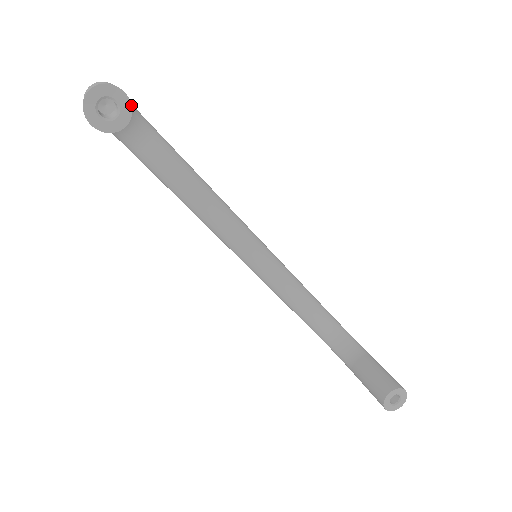
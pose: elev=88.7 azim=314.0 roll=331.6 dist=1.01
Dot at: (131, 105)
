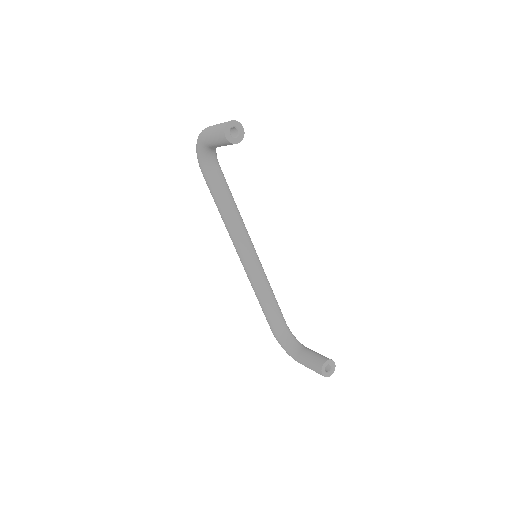
Dot at: occluded
